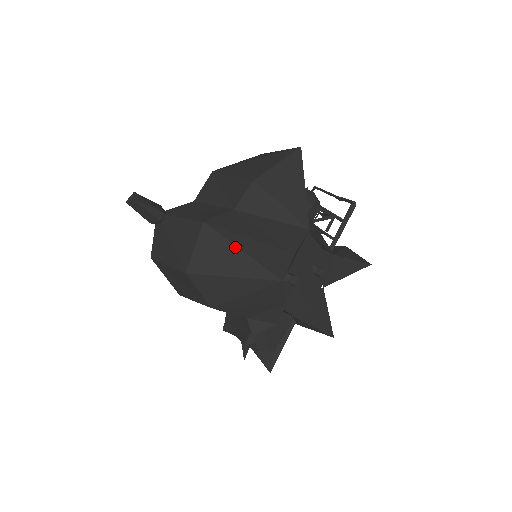
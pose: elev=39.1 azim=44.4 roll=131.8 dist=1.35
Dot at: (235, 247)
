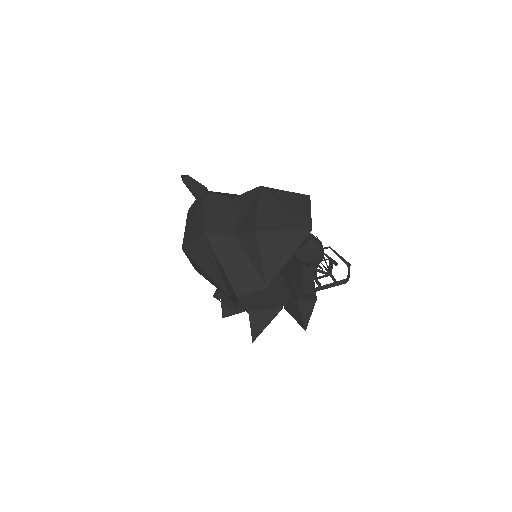
Dot at: (215, 260)
